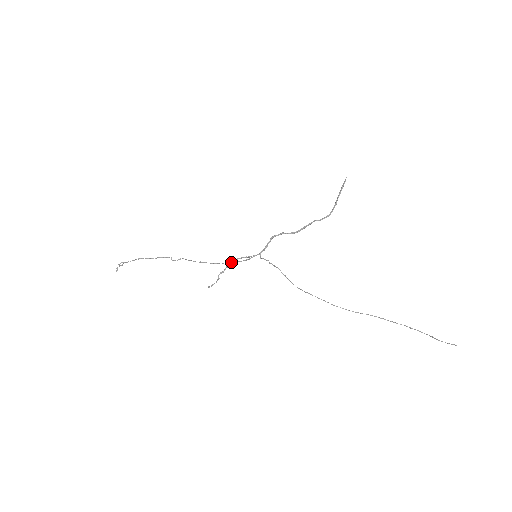
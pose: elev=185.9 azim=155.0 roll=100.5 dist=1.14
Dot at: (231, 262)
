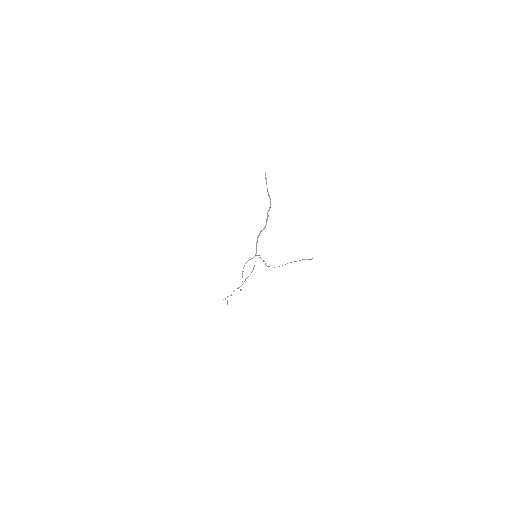
Dot at: (253, 267)
